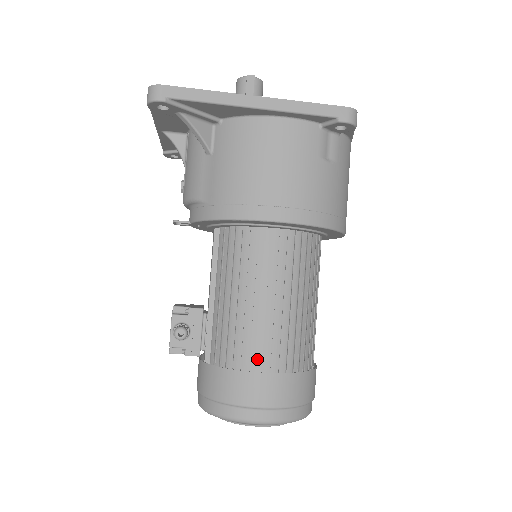
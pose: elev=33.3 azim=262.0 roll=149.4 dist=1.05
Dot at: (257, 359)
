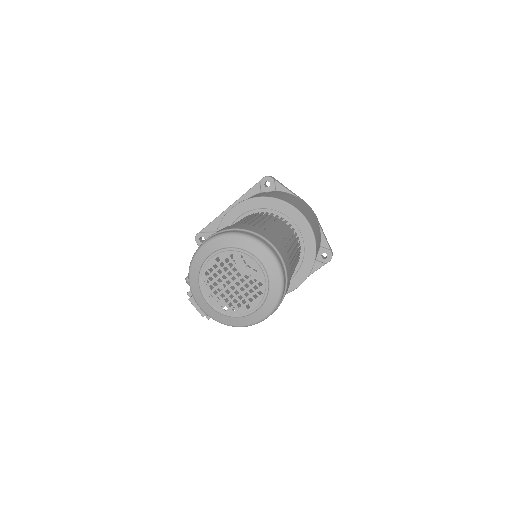
Dot at: occluded
